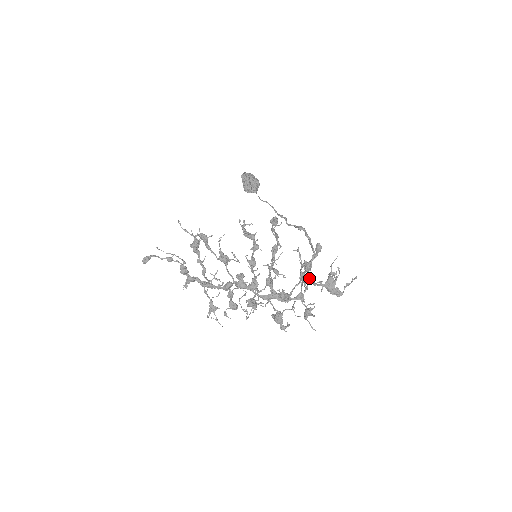
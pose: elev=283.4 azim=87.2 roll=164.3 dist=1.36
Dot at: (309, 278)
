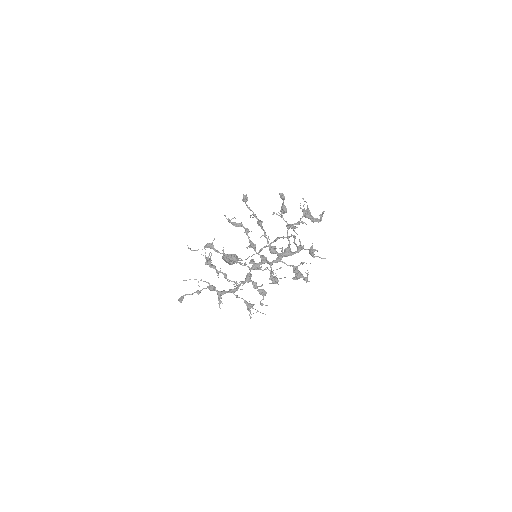
Dot at: (293, 224)
